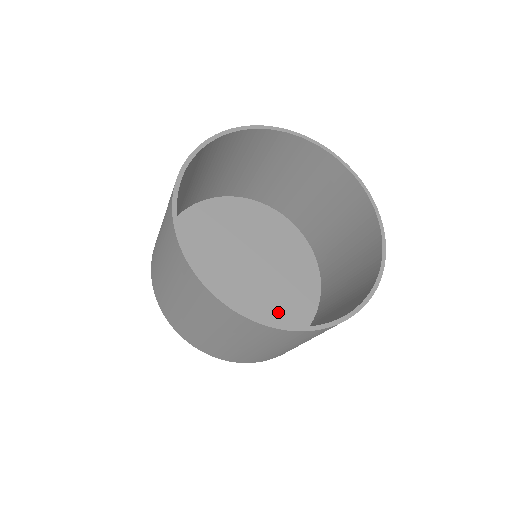
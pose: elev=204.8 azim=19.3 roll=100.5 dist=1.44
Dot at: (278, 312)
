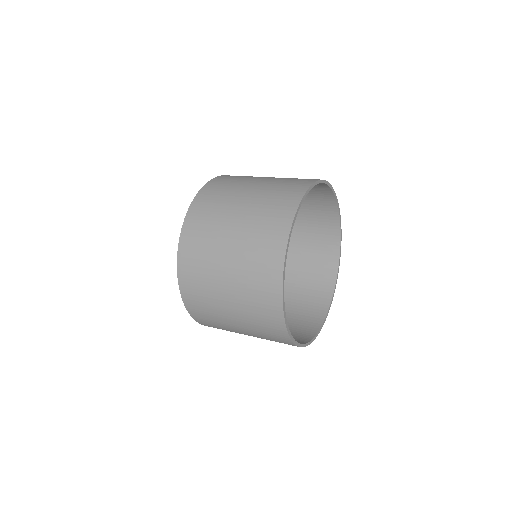
Dot at: occluded
